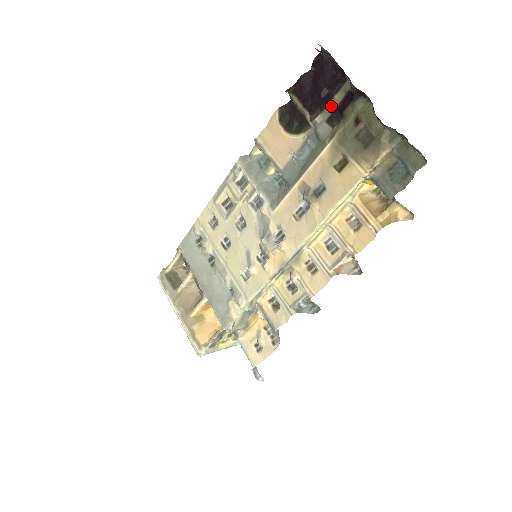
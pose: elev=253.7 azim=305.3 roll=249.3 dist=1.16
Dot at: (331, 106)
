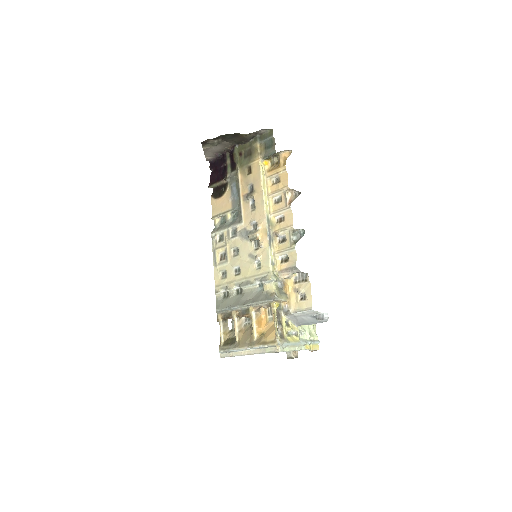
Dot at: (228, 167)
